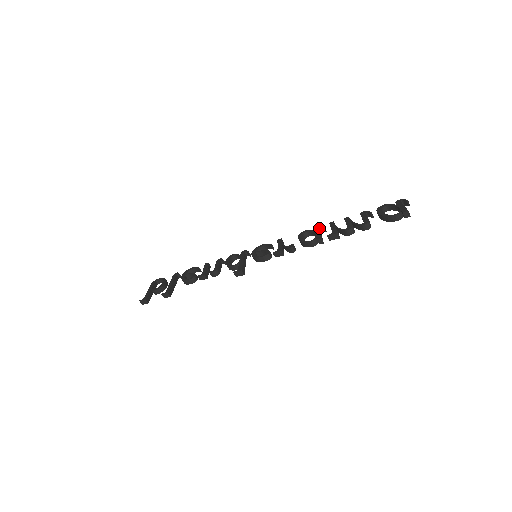
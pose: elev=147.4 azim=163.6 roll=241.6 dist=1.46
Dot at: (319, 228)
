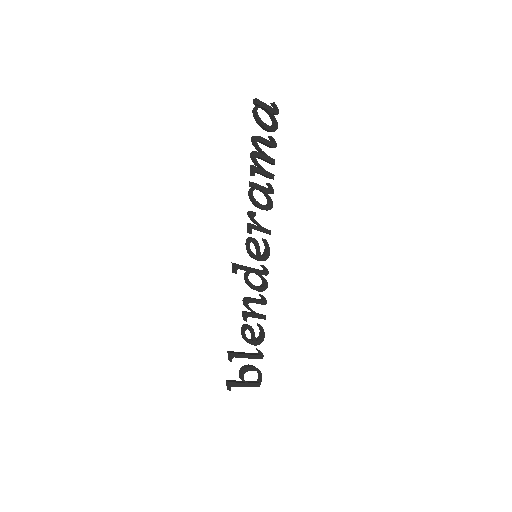
Dot at: occluded
